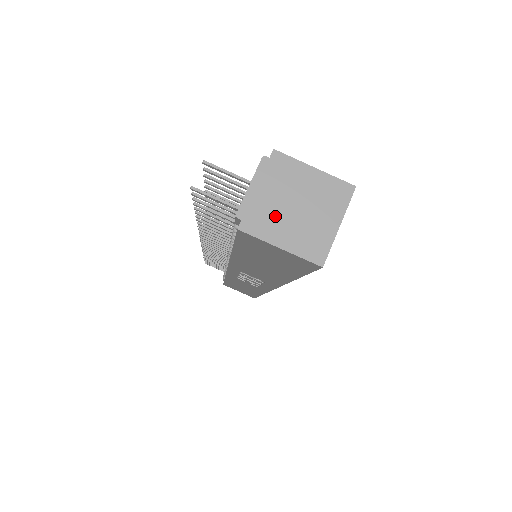
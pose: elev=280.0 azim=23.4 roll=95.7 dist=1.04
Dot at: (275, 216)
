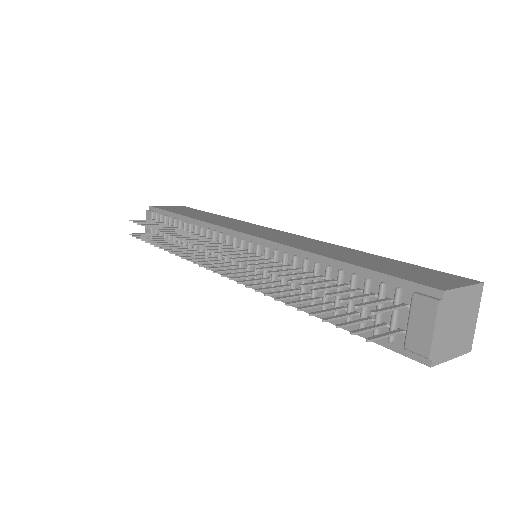
Dot at: (448, 340)
